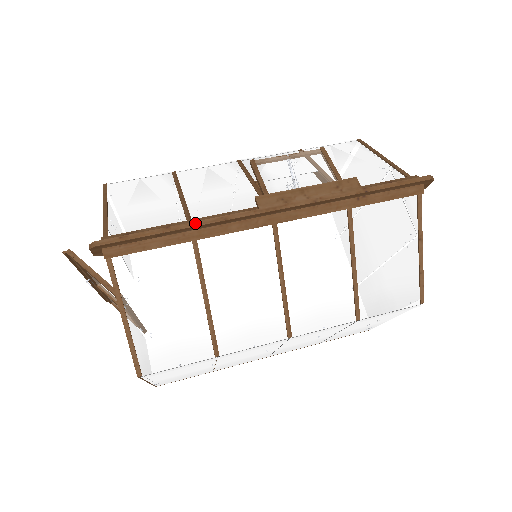
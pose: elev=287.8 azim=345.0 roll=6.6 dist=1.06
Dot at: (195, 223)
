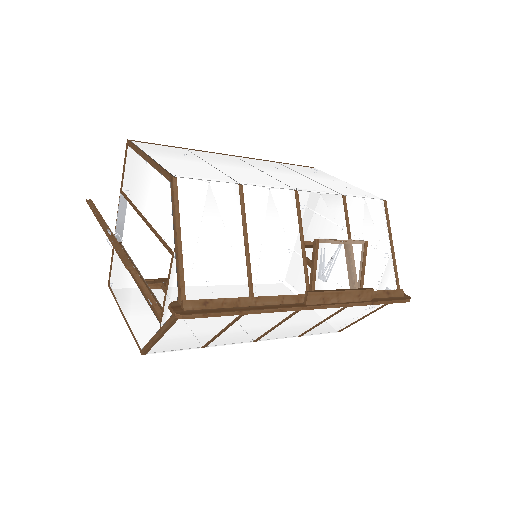
Dot at: (261, 311)
